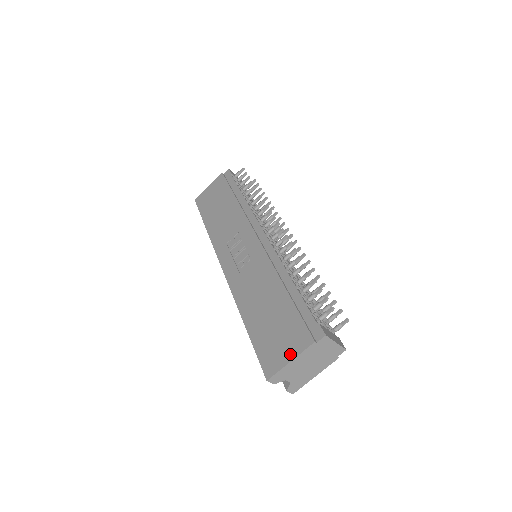
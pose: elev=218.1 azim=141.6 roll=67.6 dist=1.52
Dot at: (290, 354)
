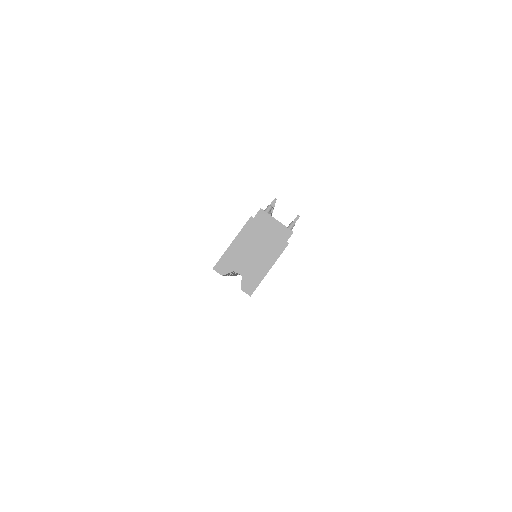
Dot at: (234, 240)
